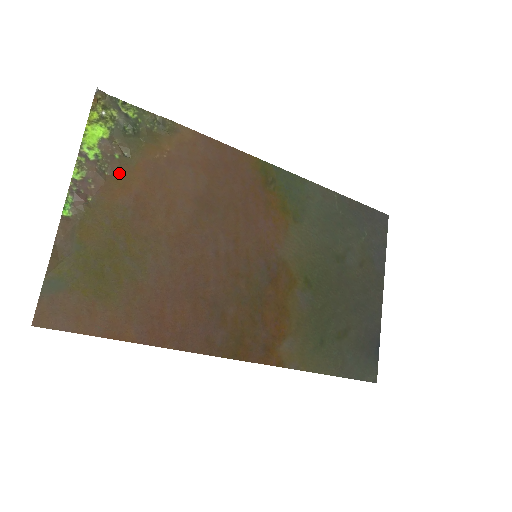
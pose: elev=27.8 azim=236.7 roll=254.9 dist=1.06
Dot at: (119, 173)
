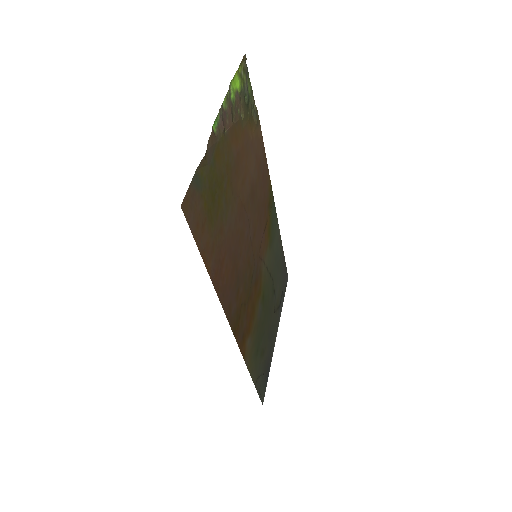
Dot at: (238, 126)
